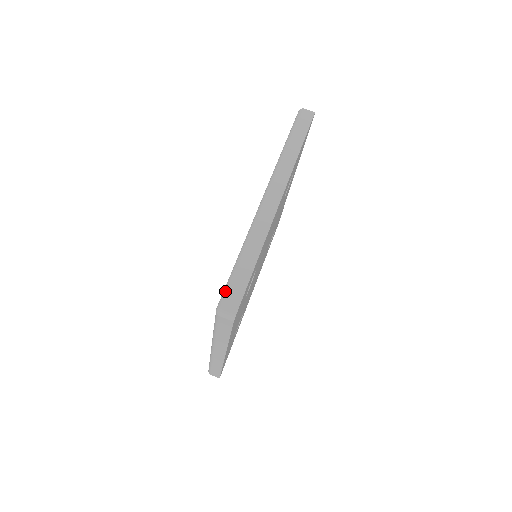
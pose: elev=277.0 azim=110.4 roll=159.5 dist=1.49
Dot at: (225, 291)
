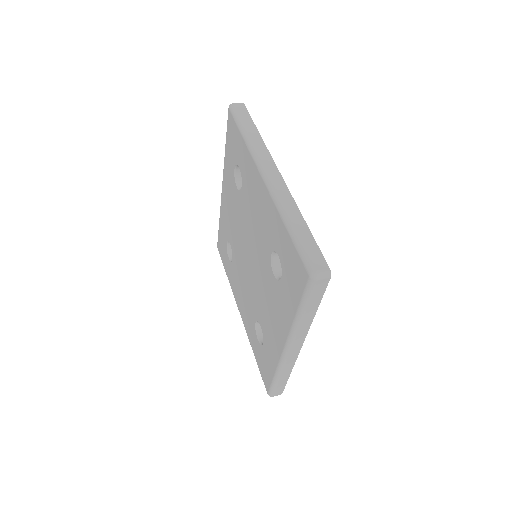
Dot at: occluded
